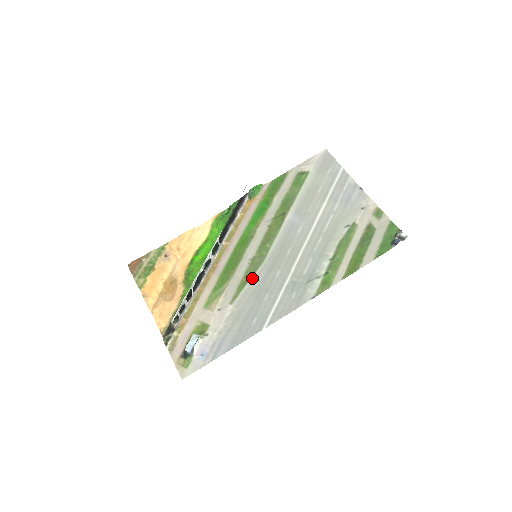
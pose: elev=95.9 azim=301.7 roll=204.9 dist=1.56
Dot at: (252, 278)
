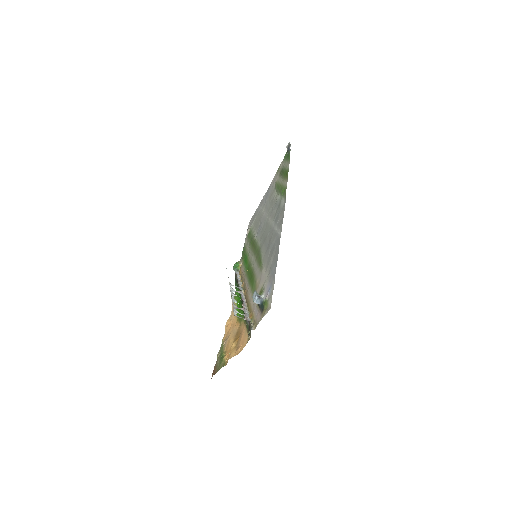
Dot at: (261, 256)
